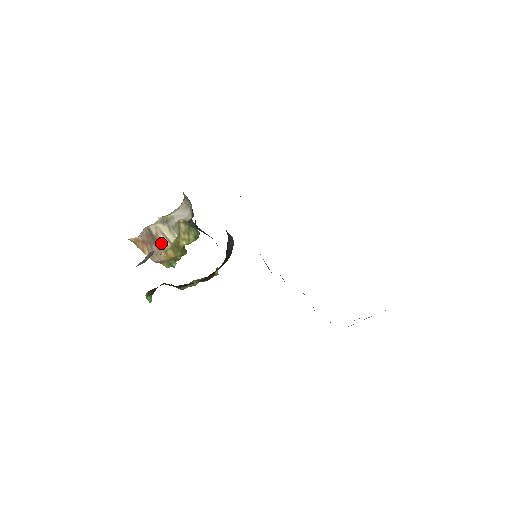
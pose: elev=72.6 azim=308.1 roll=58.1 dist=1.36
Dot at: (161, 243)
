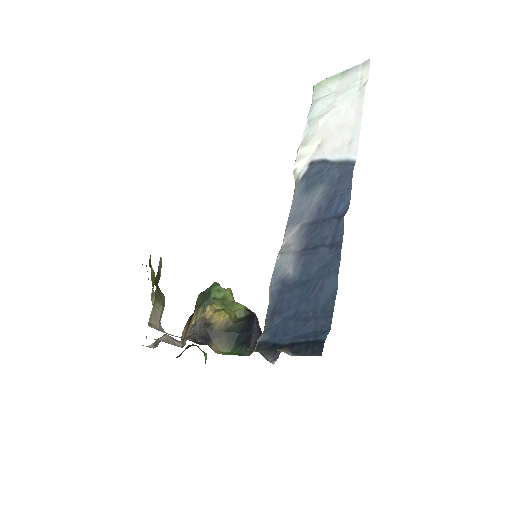
Dot at: occluded
